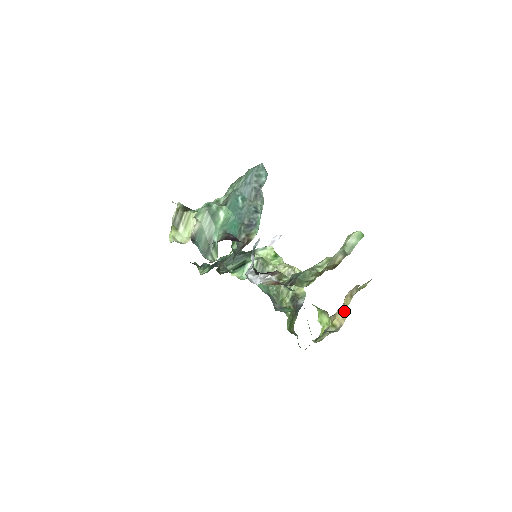
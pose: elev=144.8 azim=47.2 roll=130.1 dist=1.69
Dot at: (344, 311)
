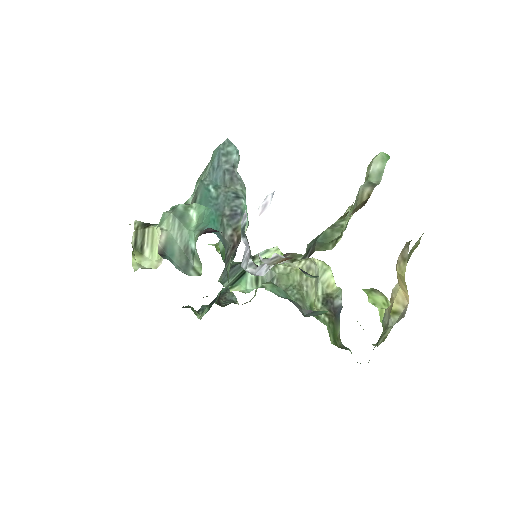
Dot at: (402, 285)
